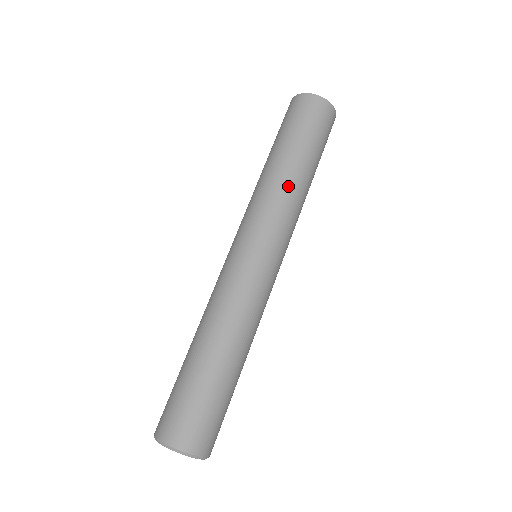
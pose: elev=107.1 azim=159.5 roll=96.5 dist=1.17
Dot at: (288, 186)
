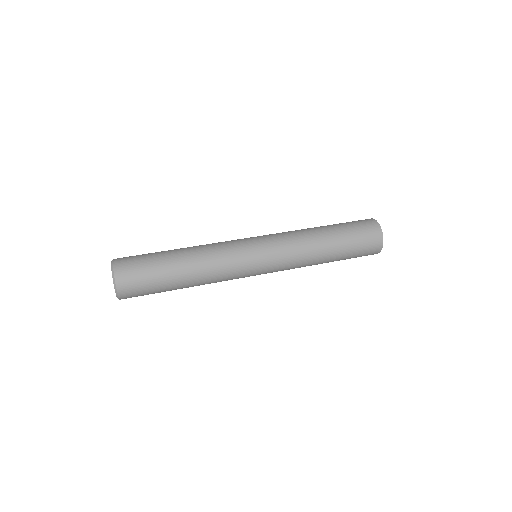
Dot at: (307, 235)
